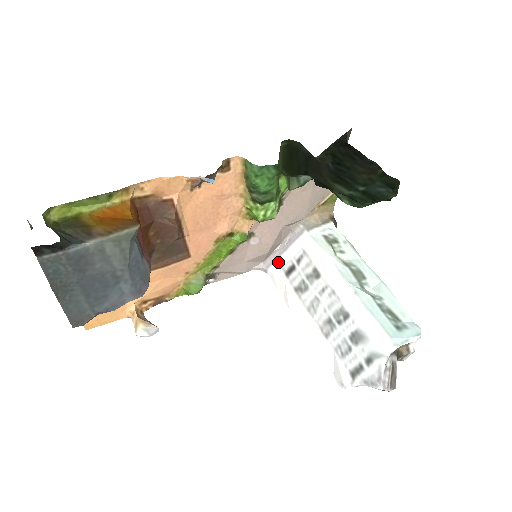
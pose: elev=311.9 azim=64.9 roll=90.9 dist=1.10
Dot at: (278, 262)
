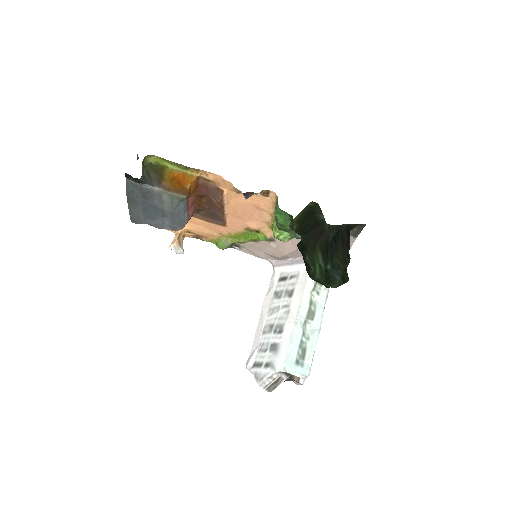
Dot at: (282, 268)
